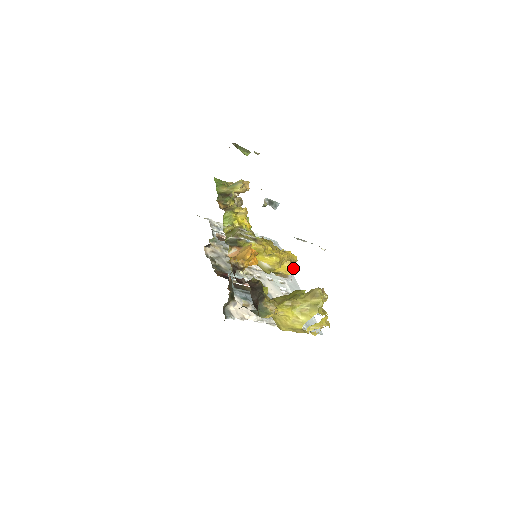
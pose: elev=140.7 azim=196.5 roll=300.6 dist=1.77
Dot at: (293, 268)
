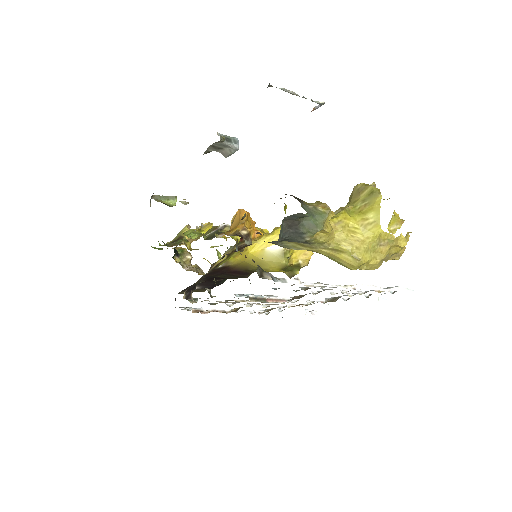
Dot at: occluded
